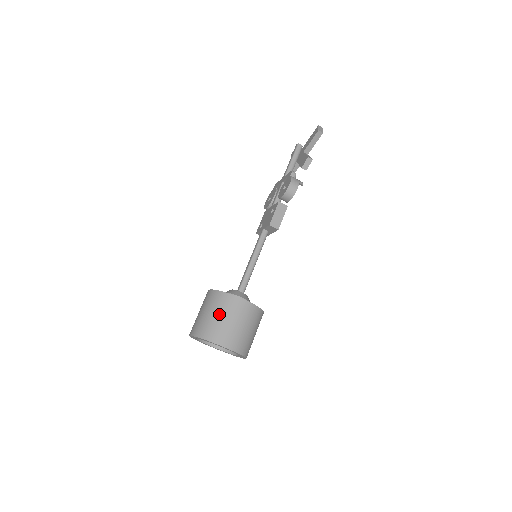
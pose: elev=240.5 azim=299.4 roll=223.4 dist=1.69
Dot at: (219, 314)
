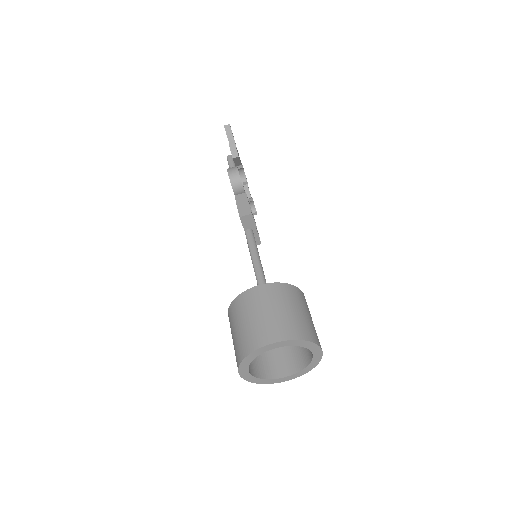
Dot at: (242, 320)
